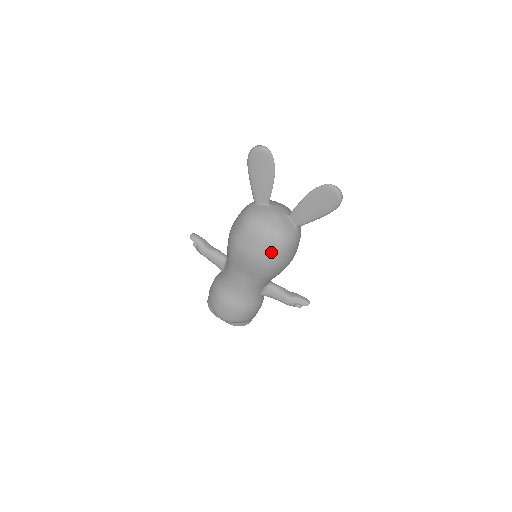
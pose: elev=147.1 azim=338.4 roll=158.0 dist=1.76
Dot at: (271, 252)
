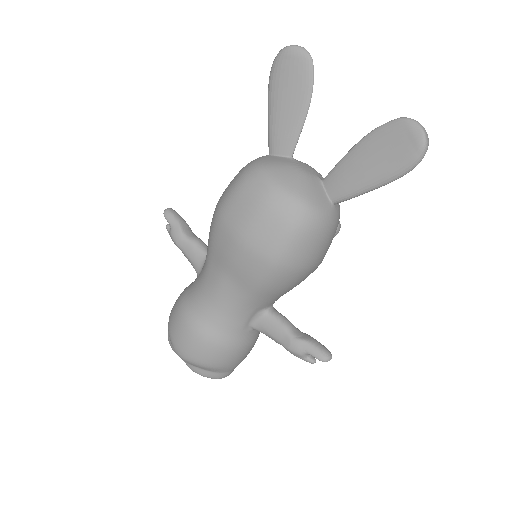
Dot at: (276, 233)
